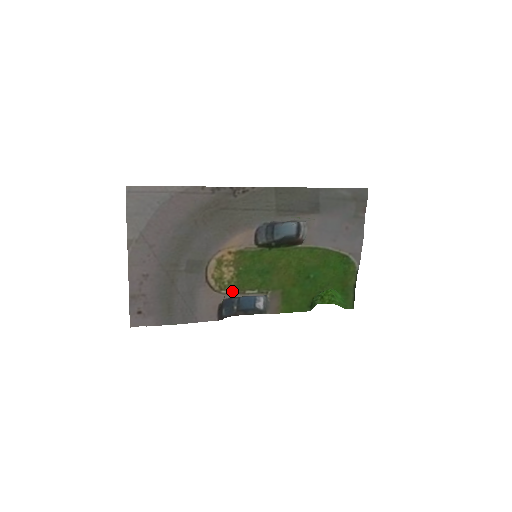
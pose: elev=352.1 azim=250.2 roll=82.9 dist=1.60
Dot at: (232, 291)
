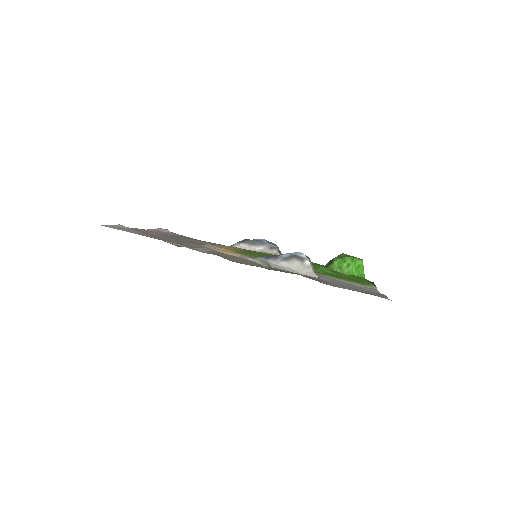
Dot at: (239, 248)
